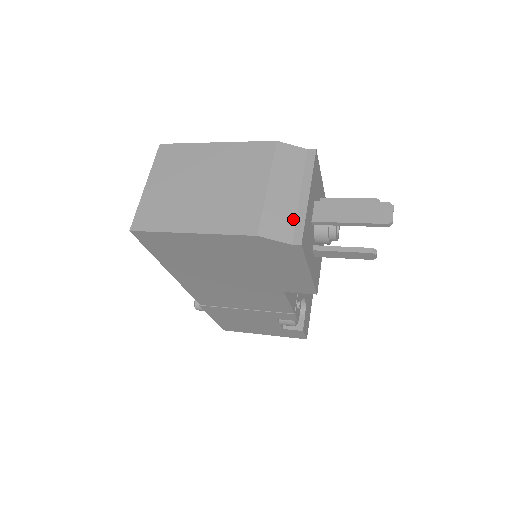
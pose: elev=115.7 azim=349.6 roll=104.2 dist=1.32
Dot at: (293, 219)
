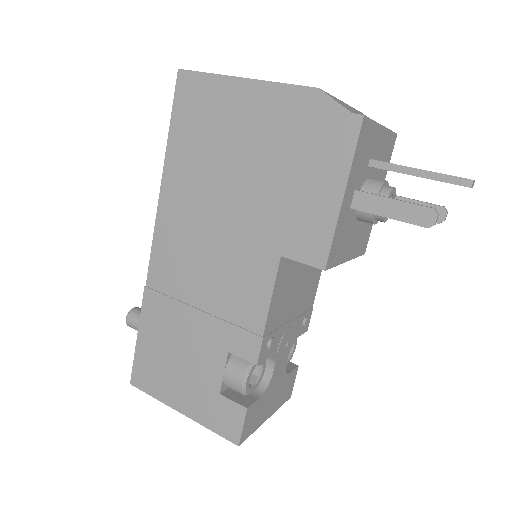
Dot at: occluded
